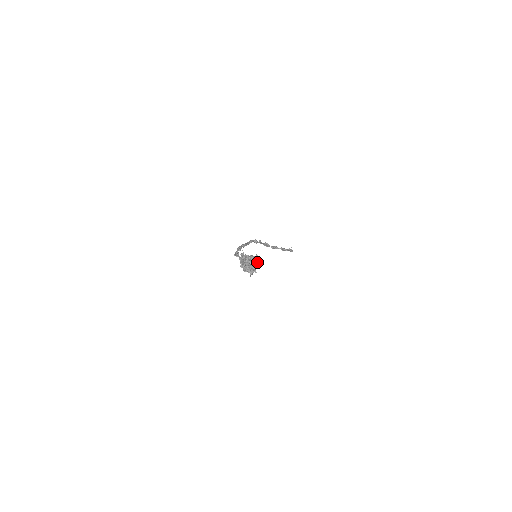
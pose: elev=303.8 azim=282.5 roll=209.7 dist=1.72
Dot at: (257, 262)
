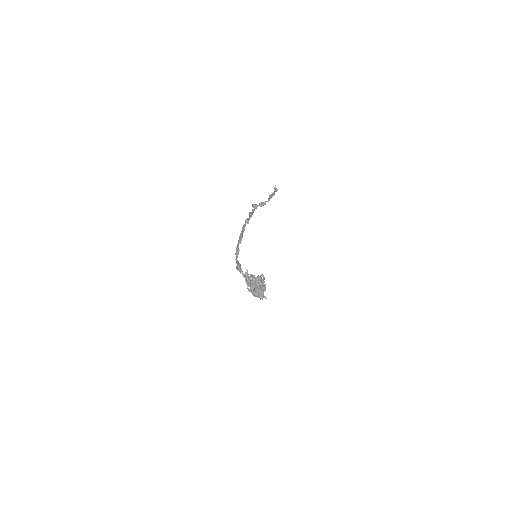
Dot at: (264, 282)
